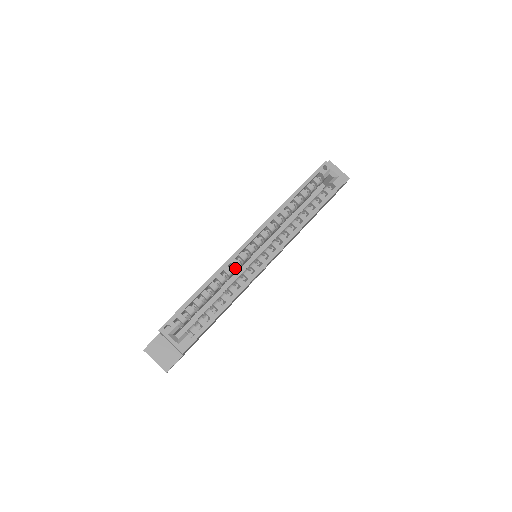
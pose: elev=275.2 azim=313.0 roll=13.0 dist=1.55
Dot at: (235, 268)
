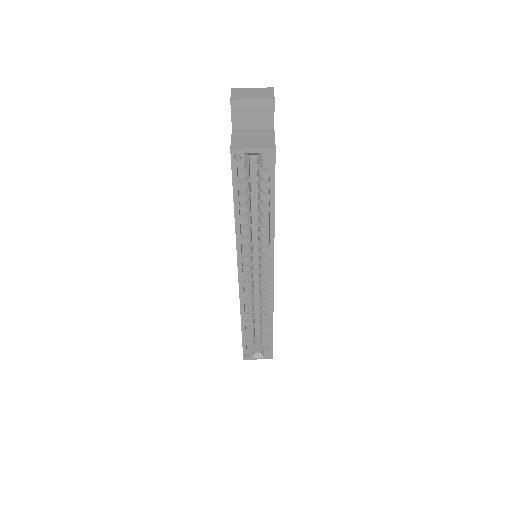
Dot at: occluded
